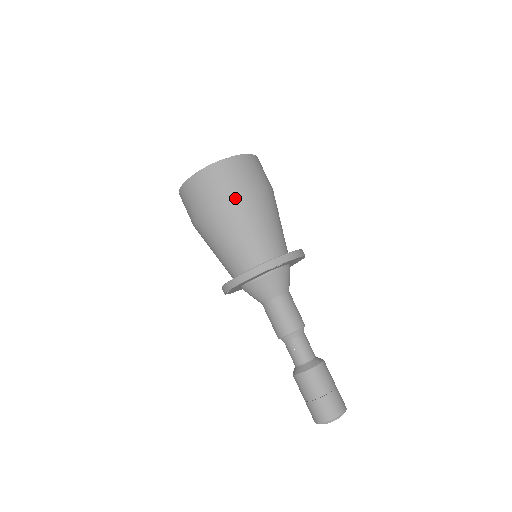
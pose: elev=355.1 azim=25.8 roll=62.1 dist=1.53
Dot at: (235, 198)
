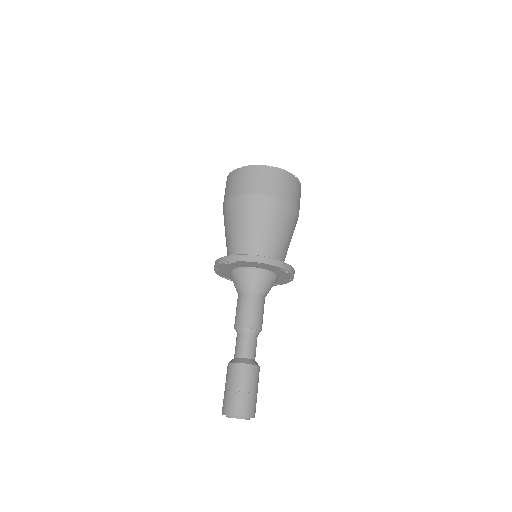
Dot at: (286, 204)
